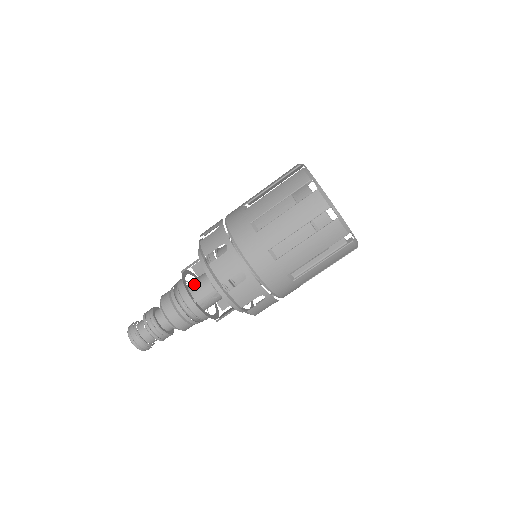
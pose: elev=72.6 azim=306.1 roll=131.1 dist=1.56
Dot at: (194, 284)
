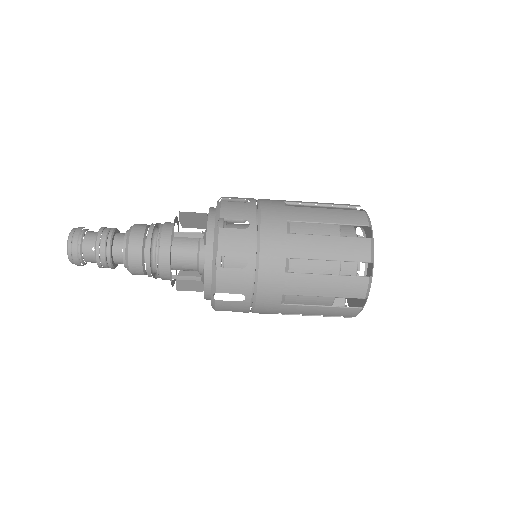
Dot at: (178, 246)
